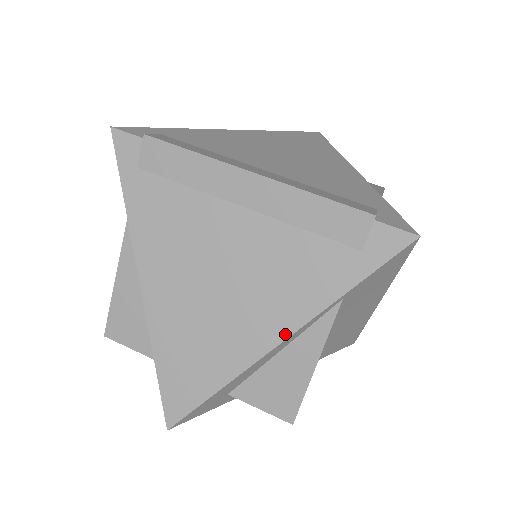
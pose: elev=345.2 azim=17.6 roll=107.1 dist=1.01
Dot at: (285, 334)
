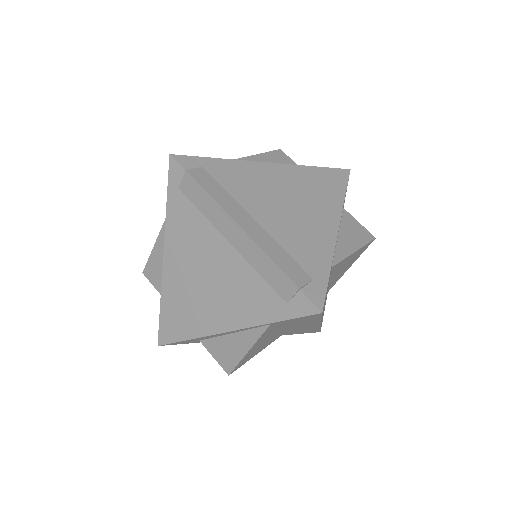
Dot at: (231, 328)
